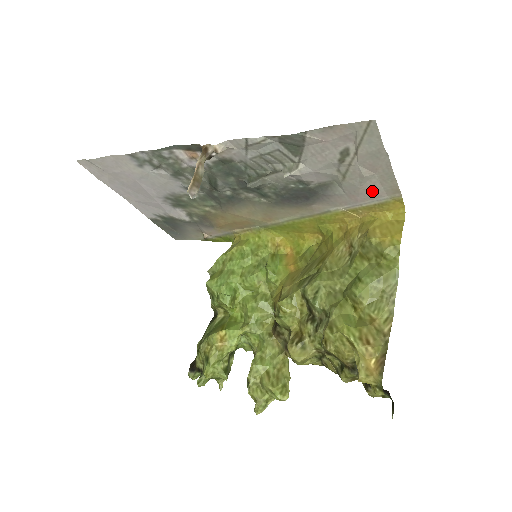
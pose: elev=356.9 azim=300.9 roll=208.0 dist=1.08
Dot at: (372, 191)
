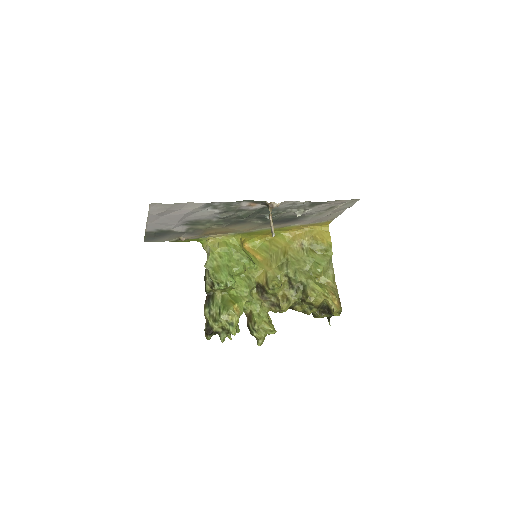
Dot at: (323, 219)
